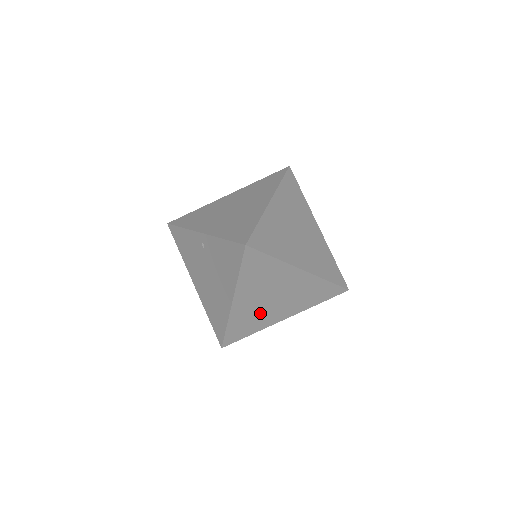
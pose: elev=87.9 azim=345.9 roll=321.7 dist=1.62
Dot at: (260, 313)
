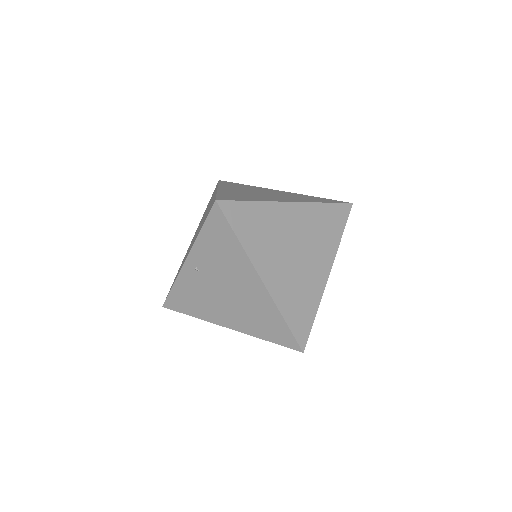
Dot at: (300, 280)
